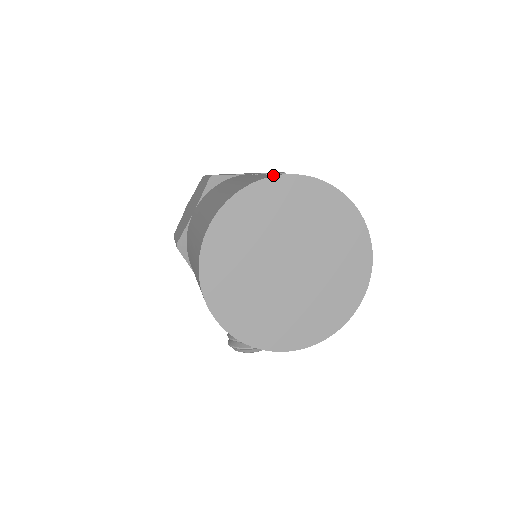
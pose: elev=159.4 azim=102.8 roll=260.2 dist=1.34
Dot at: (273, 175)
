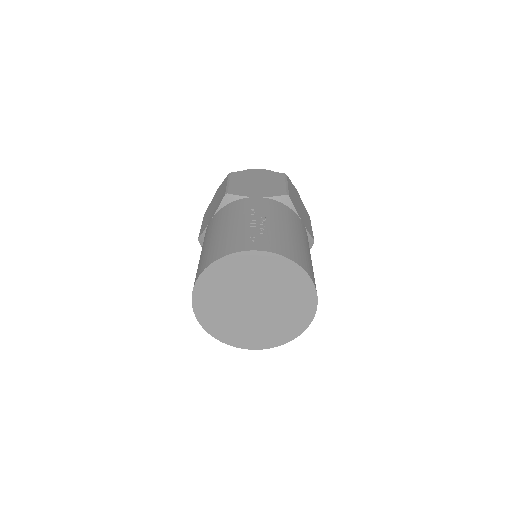
Dot at: (246, 248)
